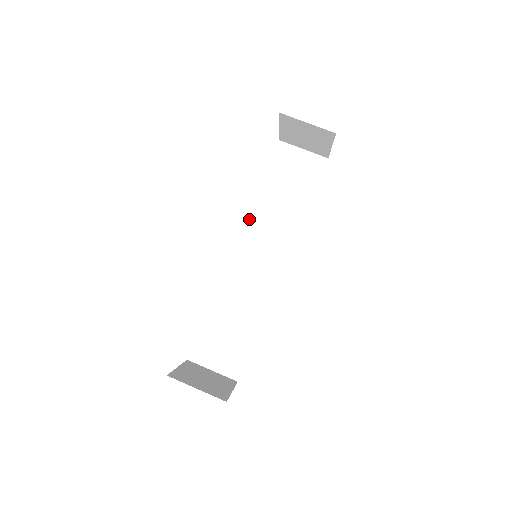
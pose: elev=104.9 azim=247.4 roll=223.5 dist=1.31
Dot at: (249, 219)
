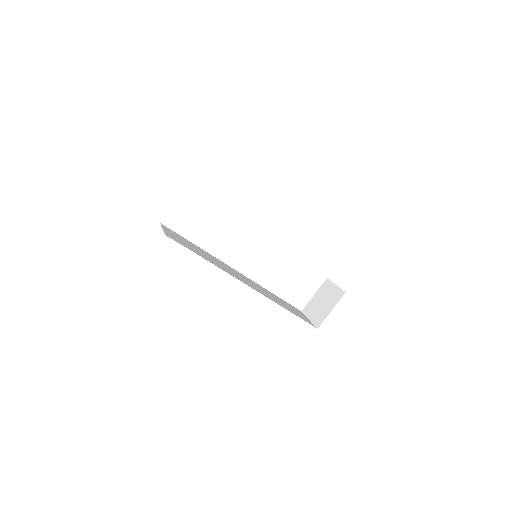
Dot at: (256, 283)
